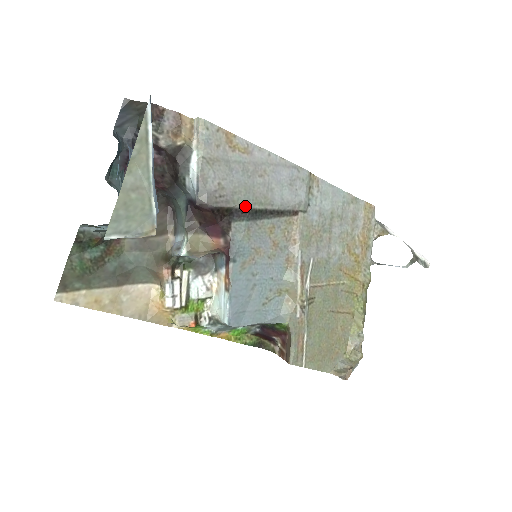
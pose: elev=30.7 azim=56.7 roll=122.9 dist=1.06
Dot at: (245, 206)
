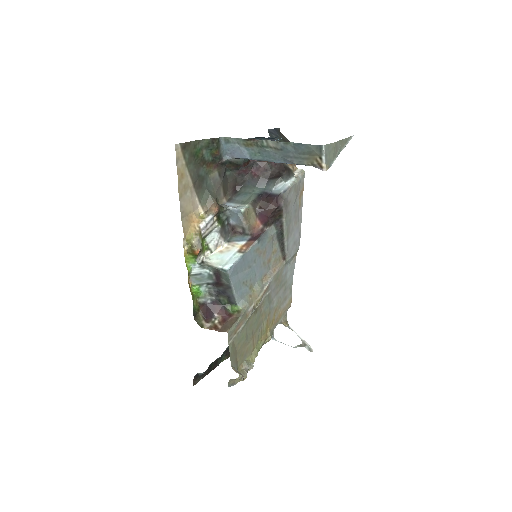
Dot at: (284, 224)
